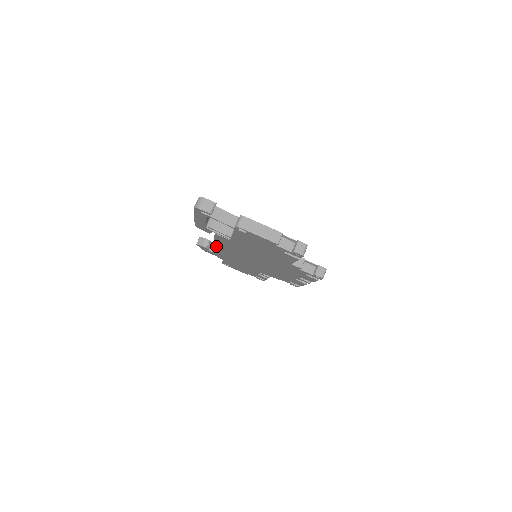
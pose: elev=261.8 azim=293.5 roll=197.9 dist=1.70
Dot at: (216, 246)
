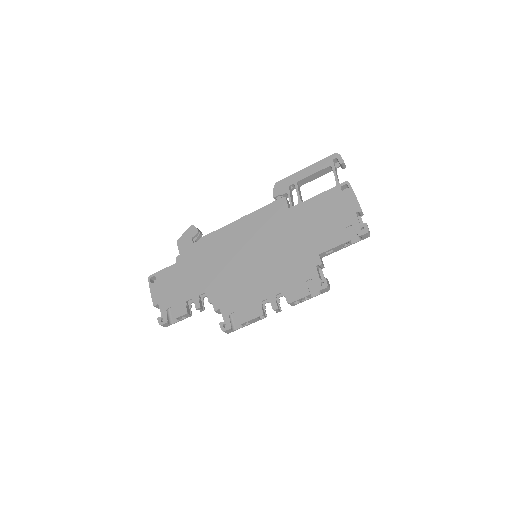
Dot at: (232, 225)
